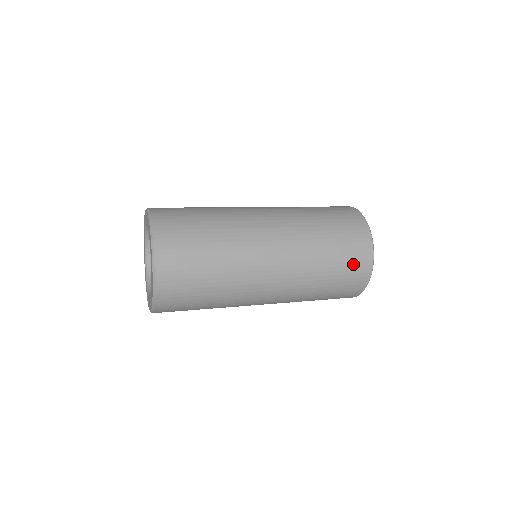
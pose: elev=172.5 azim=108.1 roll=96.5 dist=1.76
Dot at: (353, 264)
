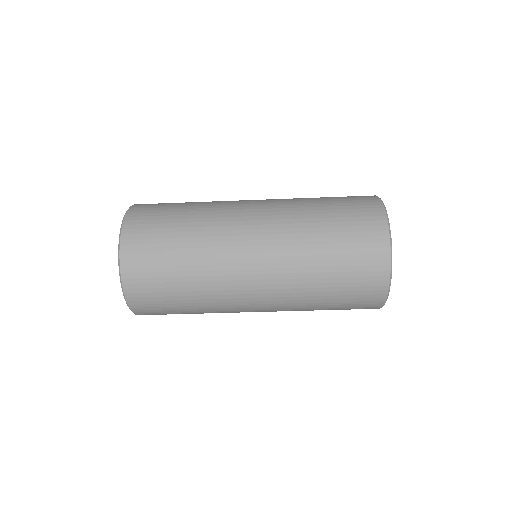
Dot at: (352, 199)
